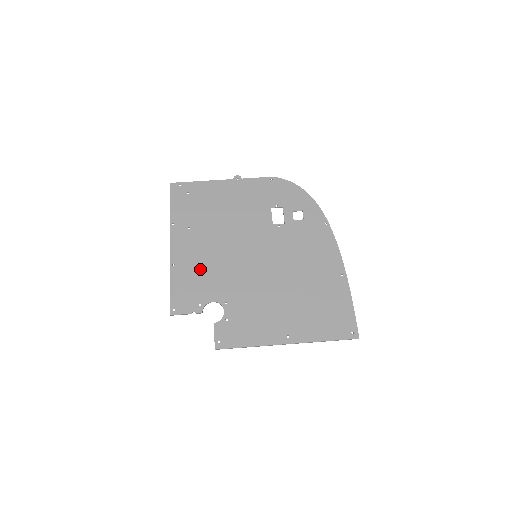
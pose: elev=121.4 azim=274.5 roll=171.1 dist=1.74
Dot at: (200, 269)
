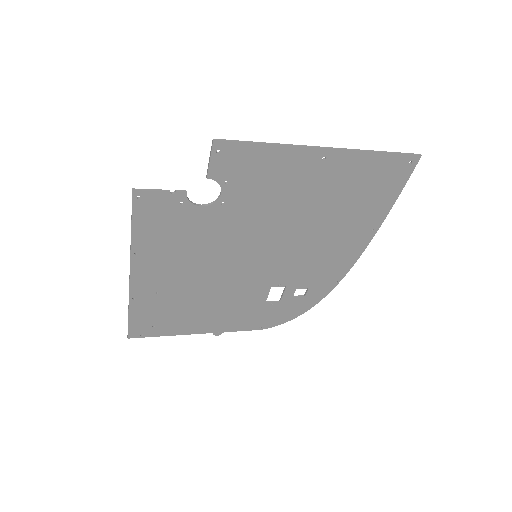
Dot at: (177, 245)
